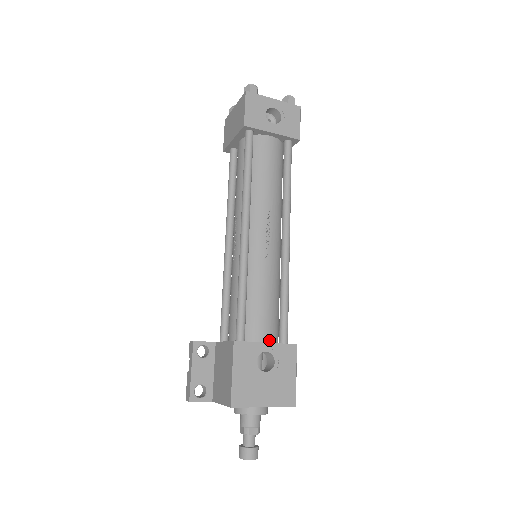
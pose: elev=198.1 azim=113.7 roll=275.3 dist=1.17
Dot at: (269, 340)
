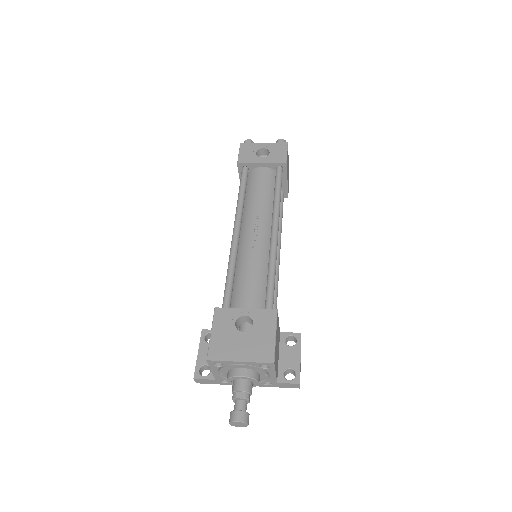
Dot at: occluded
